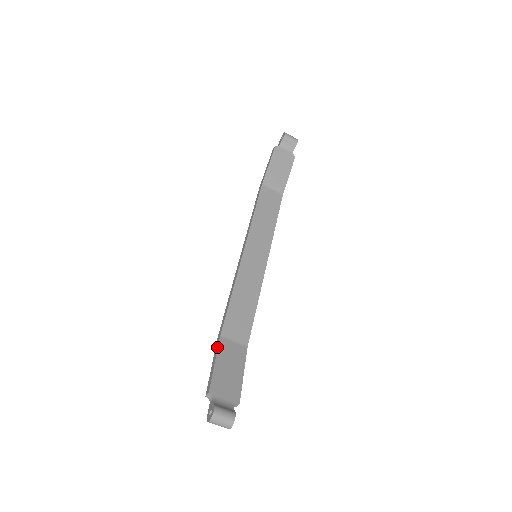
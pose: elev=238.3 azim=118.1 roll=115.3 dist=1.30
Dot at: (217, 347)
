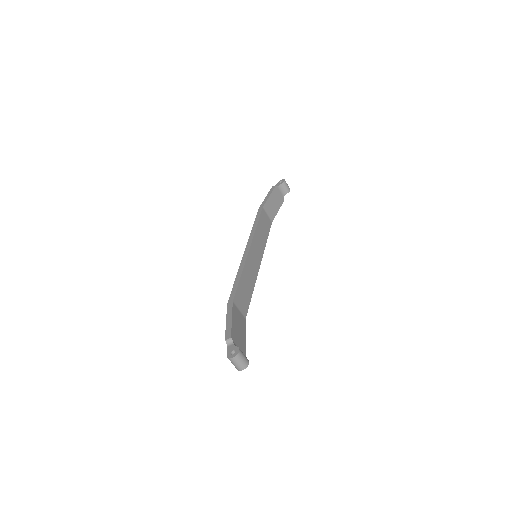
Dot at: (231, 308)
